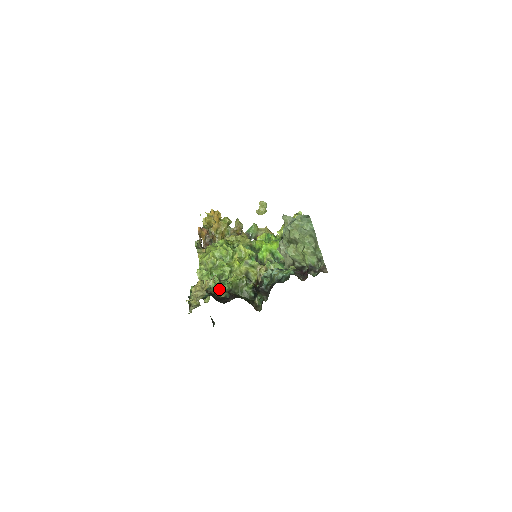
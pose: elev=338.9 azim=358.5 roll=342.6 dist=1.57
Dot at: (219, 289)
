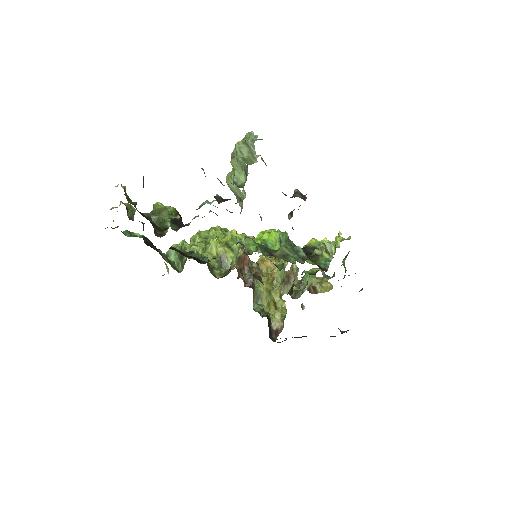
Dot at: (178, 260)
